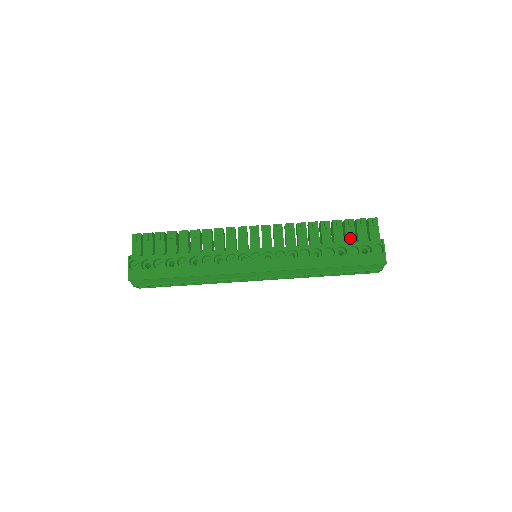
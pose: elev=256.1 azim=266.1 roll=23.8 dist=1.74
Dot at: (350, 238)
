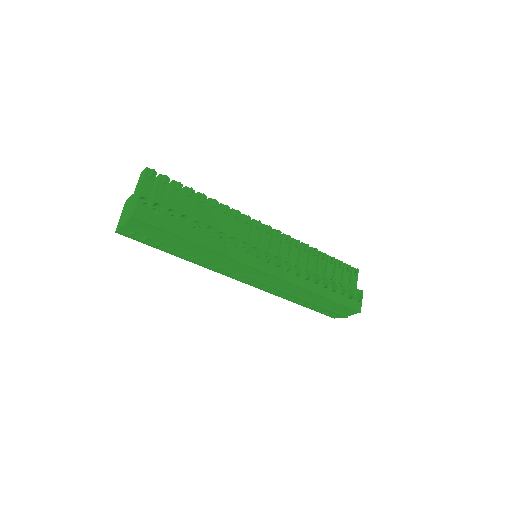
Dot at: (337, 277)
